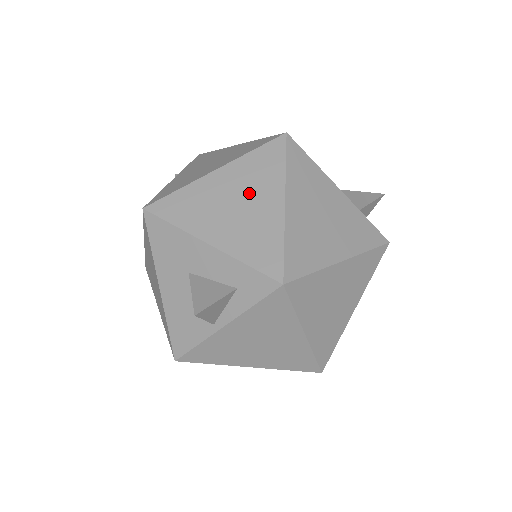
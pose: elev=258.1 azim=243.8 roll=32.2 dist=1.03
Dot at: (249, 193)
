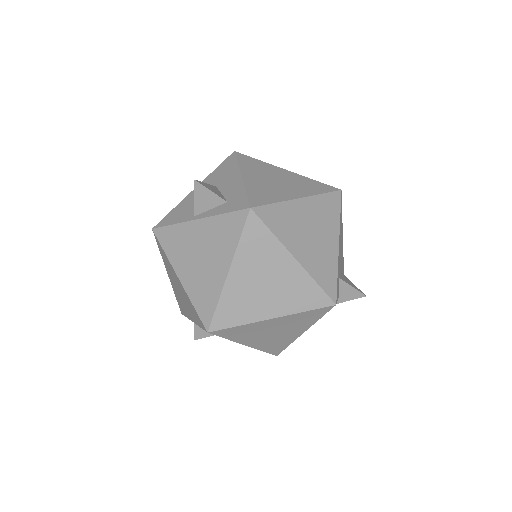
Dot at: (289, 184)
